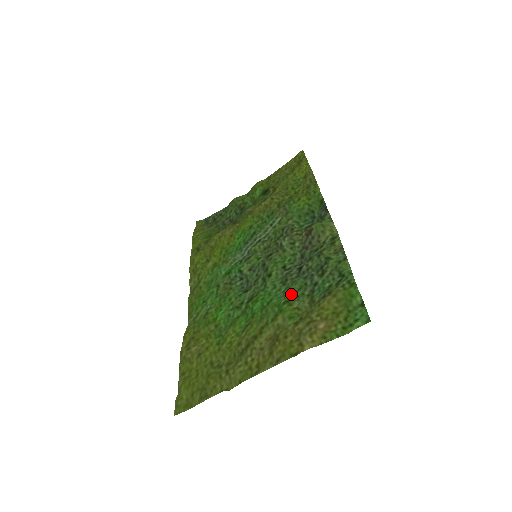
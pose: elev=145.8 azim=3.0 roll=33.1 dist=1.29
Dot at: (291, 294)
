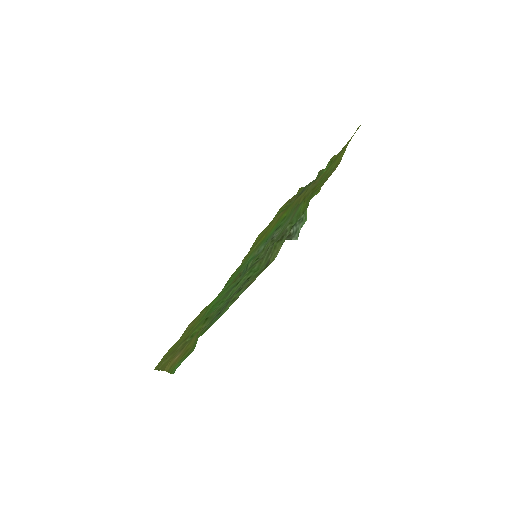
Dot at: (212, 313)
